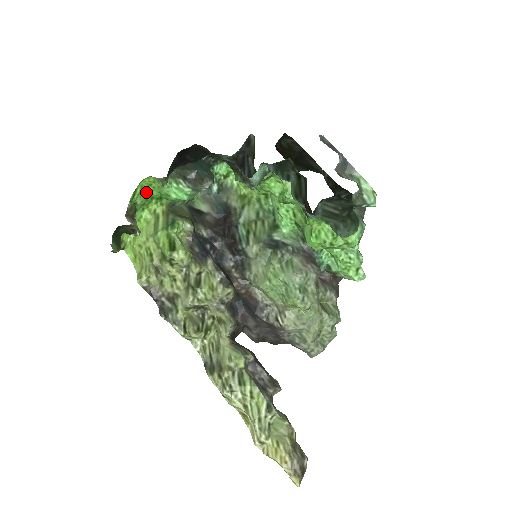
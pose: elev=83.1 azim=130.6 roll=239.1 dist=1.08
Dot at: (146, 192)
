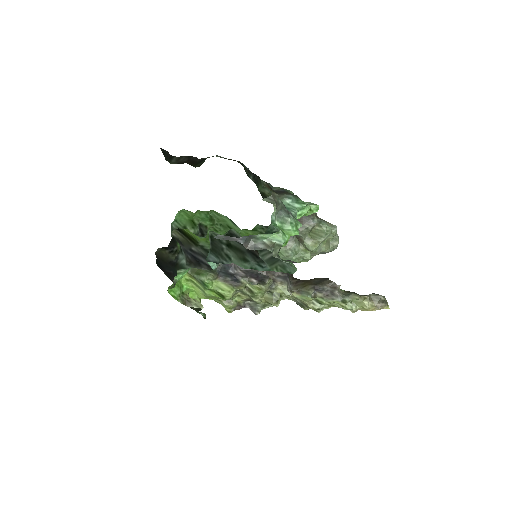
Dot at: (174, 287)
